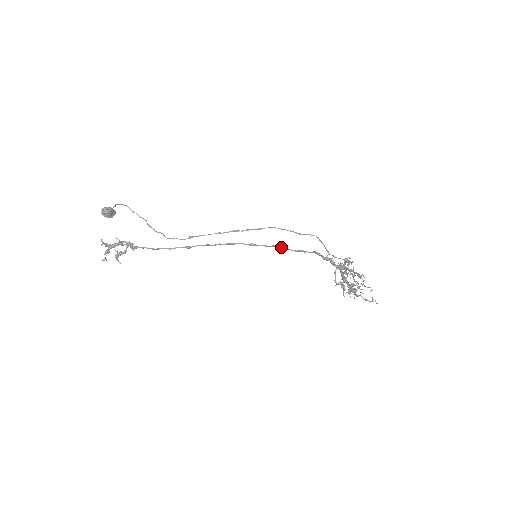
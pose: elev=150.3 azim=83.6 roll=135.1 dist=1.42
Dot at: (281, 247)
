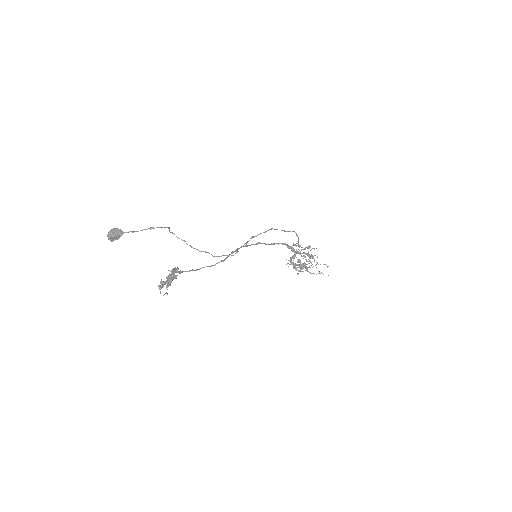
Dot at: (262, 243)
